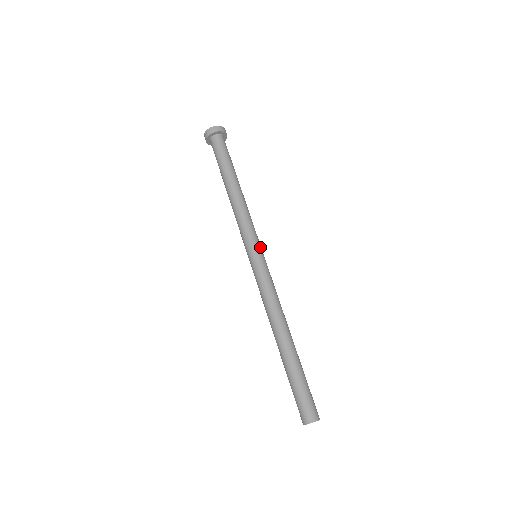
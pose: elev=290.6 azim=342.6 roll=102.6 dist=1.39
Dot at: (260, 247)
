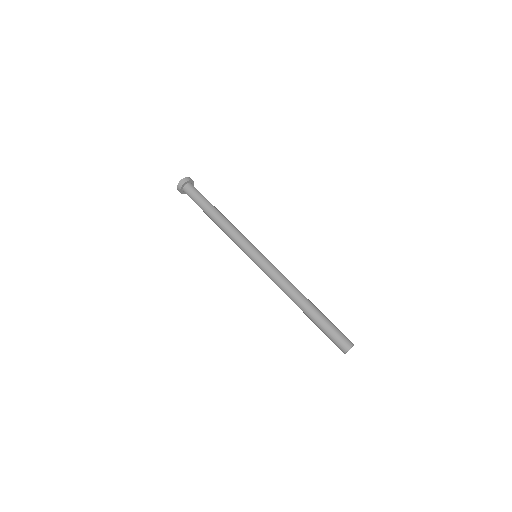
Dot at: (257, 249)
